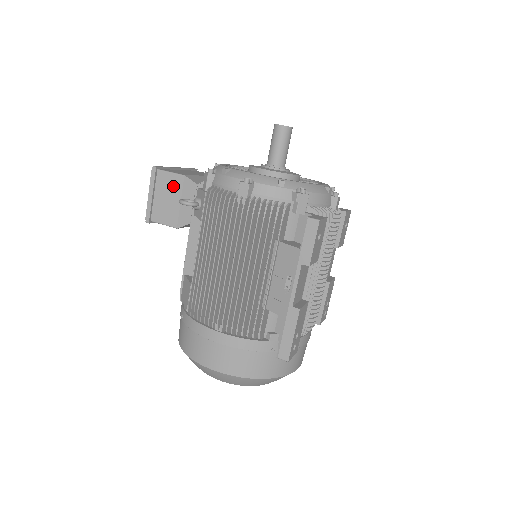
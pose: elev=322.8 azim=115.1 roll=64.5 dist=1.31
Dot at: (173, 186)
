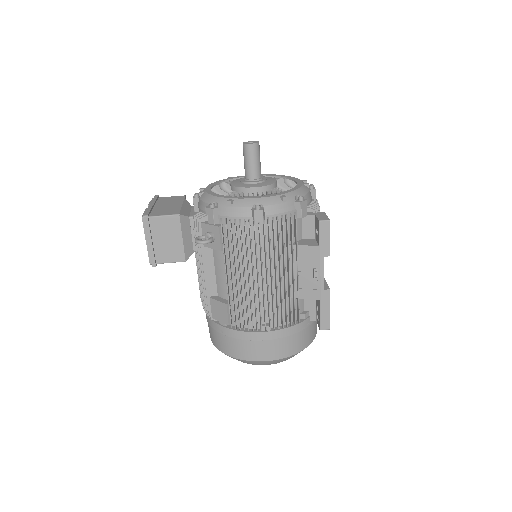
Dot at: (170, 227)
